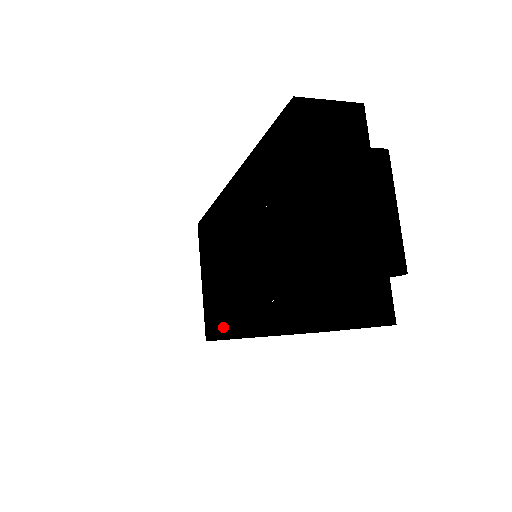
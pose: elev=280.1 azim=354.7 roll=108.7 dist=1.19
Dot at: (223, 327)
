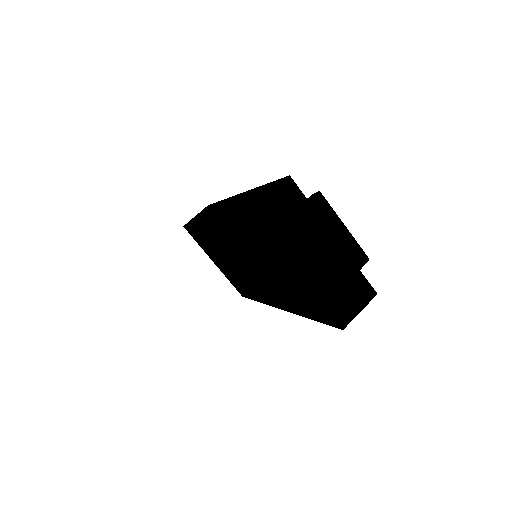
Dot at: (256, 297)
